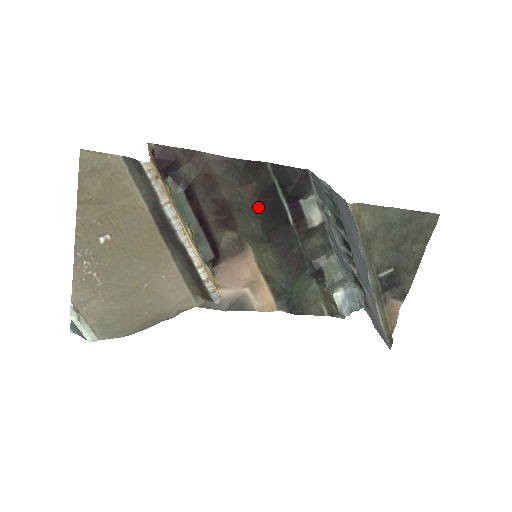
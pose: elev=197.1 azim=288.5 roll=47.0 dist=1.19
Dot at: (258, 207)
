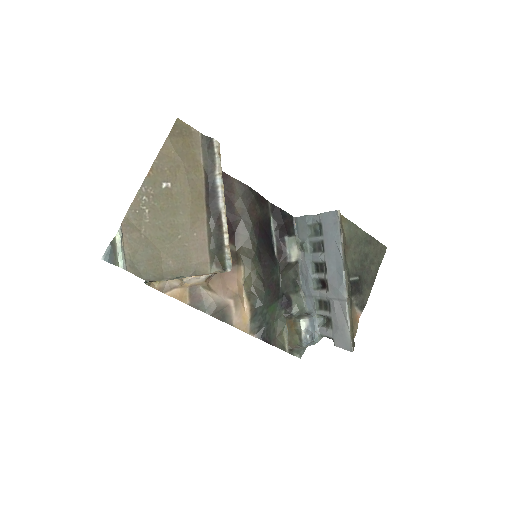
Dot at: (258, 229)
